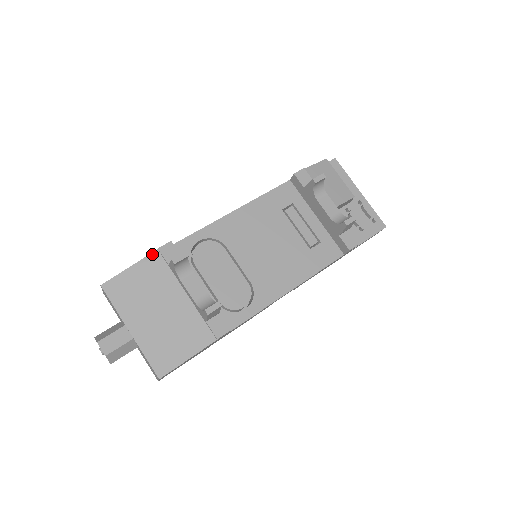
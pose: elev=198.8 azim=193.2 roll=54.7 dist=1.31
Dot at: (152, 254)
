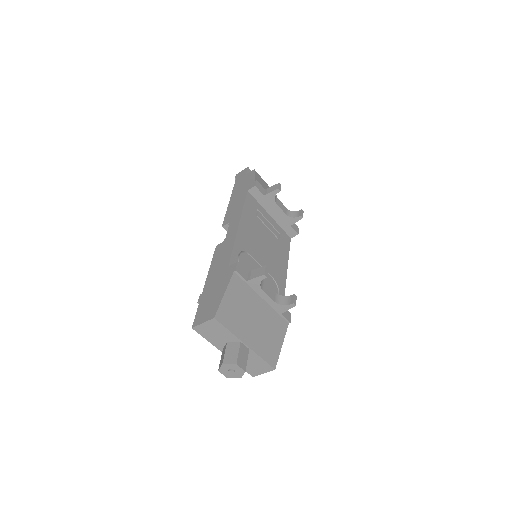
Dot at: (233, 277)
